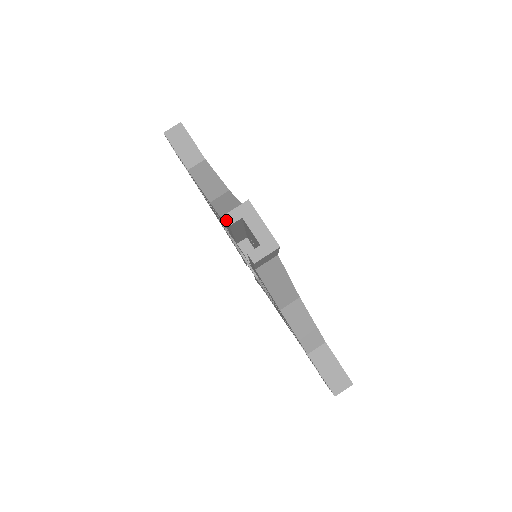
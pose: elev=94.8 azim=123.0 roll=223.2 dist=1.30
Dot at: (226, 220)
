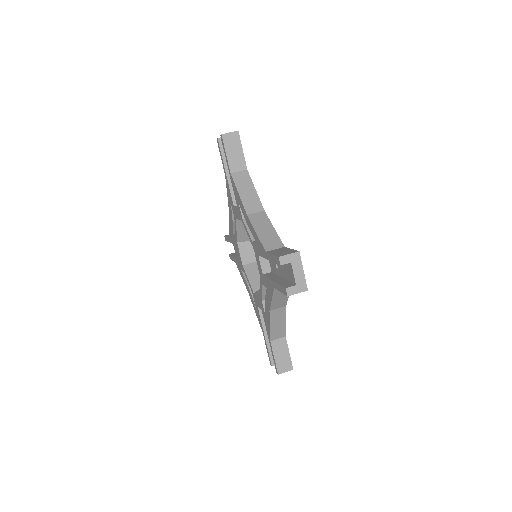
Dot at: (217, 139)
